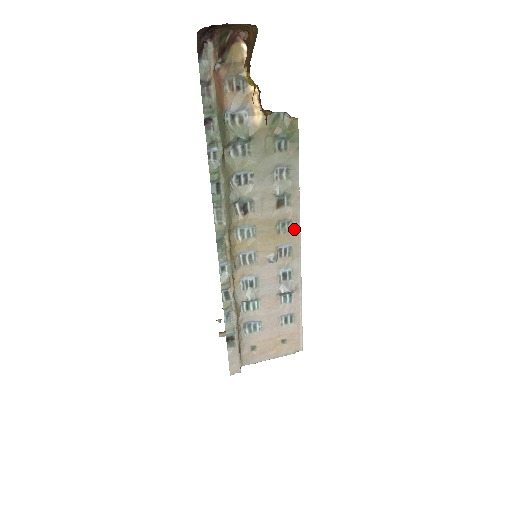
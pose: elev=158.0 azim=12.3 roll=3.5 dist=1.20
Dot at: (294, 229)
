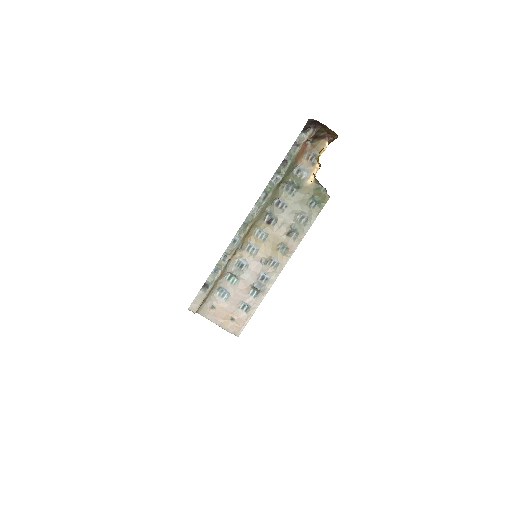
Dot at: (287, 255)
